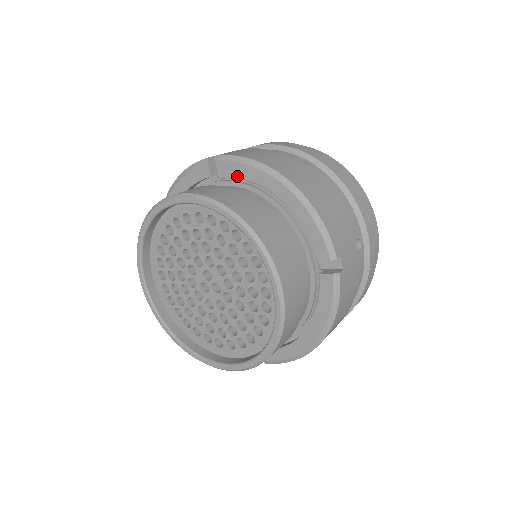
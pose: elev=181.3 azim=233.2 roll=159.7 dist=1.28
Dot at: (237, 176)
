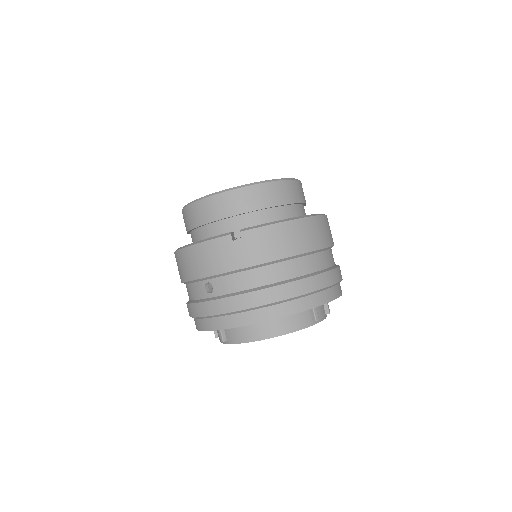
Dot at: occluded
